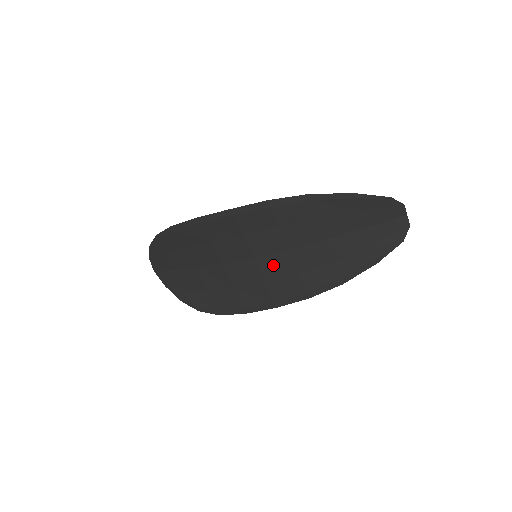
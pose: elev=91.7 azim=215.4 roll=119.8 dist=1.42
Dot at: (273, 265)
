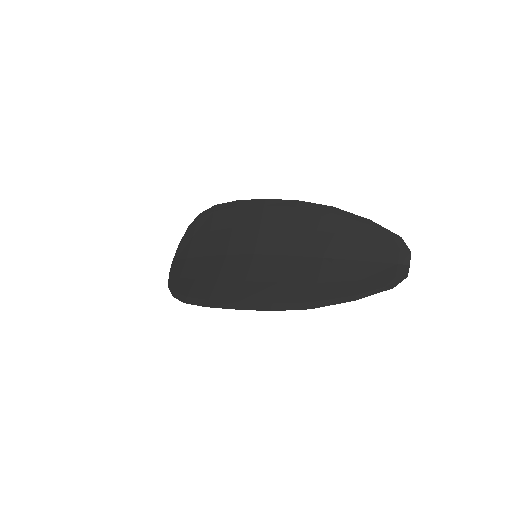
Dot at: (263, 265)
